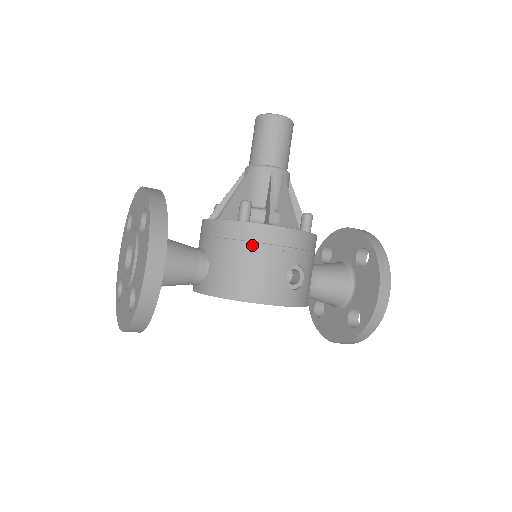
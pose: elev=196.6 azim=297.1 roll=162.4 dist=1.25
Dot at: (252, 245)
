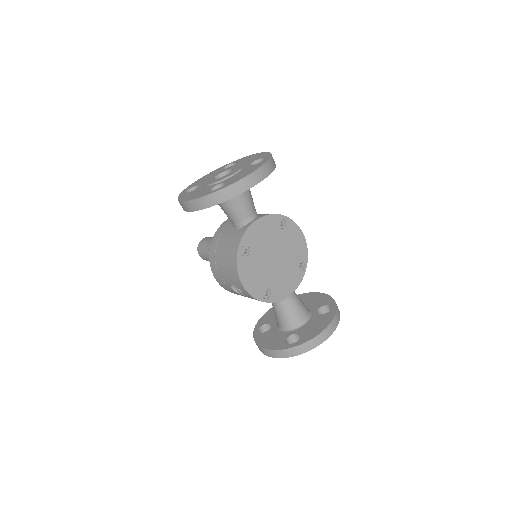
Dot at: occluded
